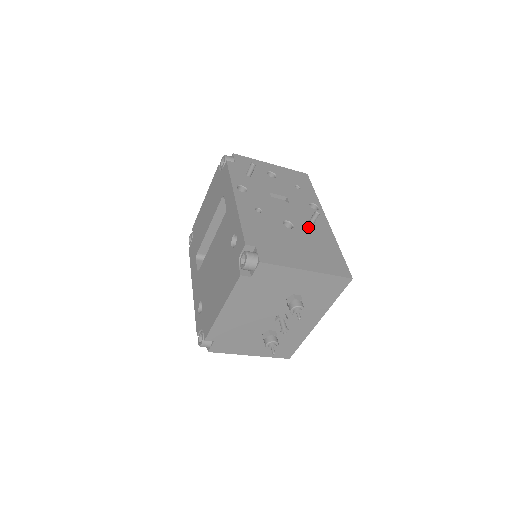
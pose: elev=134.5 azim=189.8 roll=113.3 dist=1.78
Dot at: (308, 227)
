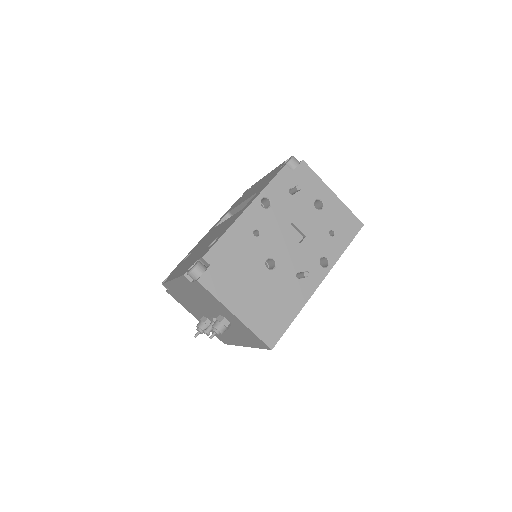
Dot at: (289, 278)
